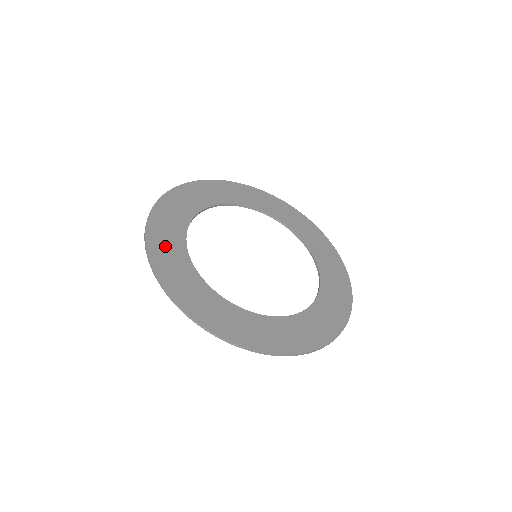
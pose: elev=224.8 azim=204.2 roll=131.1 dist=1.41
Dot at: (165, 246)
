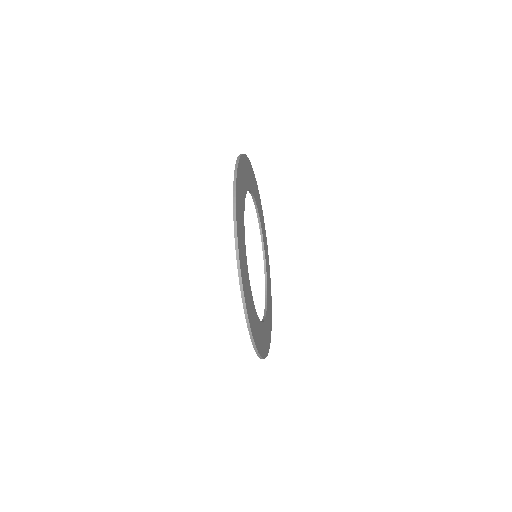
Dot at: (252, 317)
